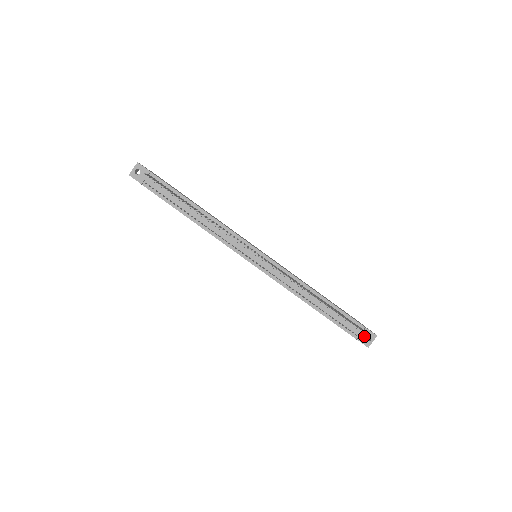
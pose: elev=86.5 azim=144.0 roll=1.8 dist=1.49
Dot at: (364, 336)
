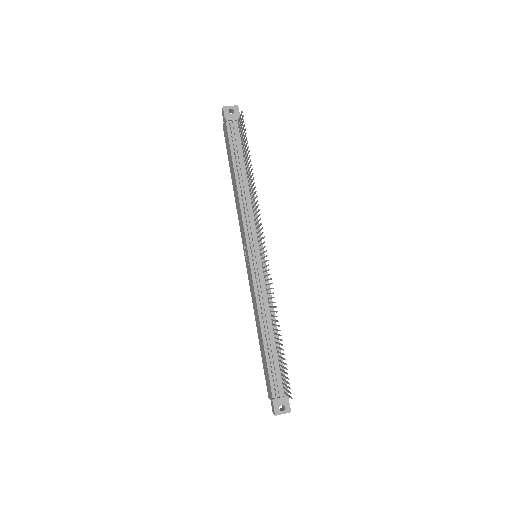
Dot at: (281, 402)
